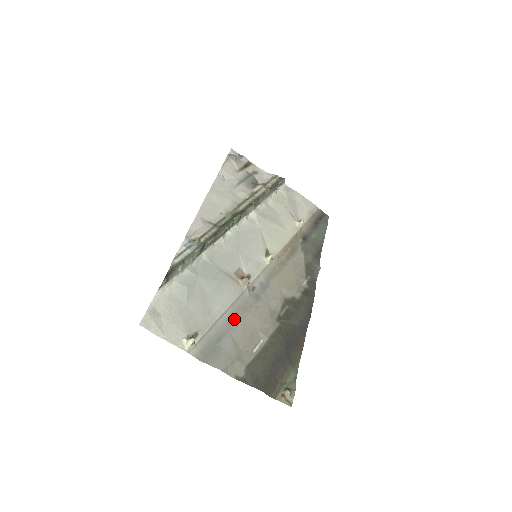
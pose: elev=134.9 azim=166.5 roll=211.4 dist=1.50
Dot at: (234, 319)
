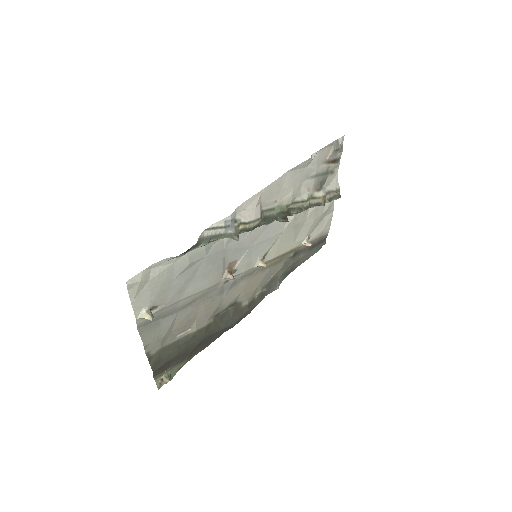
Dot at: (191, 303)
